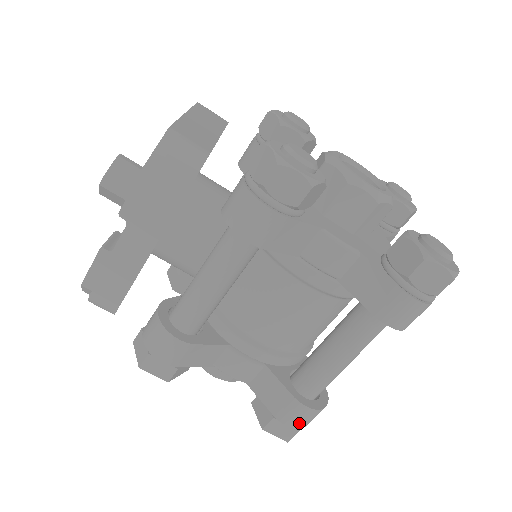
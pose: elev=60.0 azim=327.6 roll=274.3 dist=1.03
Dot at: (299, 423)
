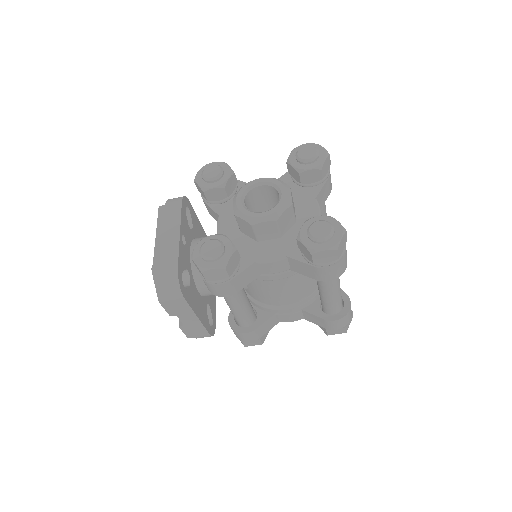
Dot at: (341, 326)
